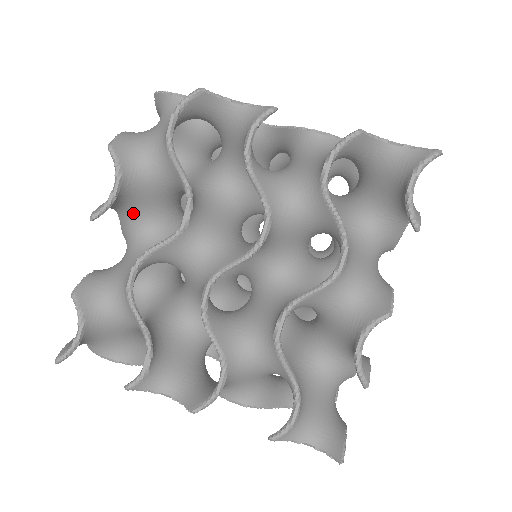
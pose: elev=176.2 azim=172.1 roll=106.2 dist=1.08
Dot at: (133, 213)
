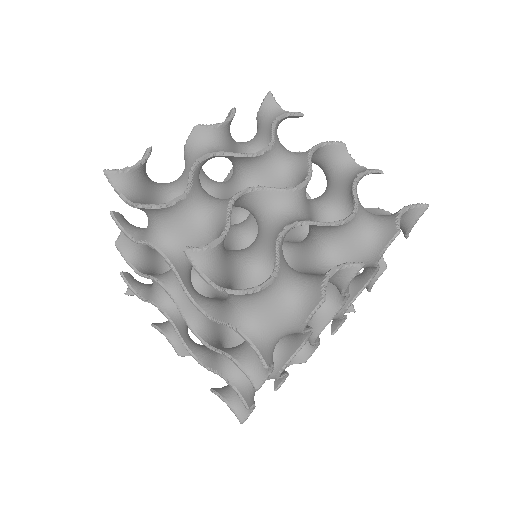
Dot at: (247, 351)
